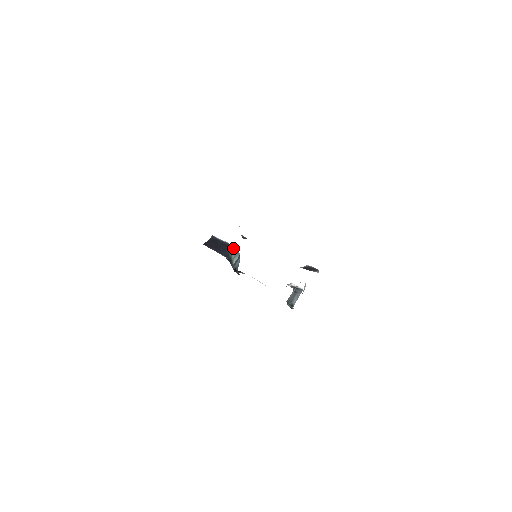
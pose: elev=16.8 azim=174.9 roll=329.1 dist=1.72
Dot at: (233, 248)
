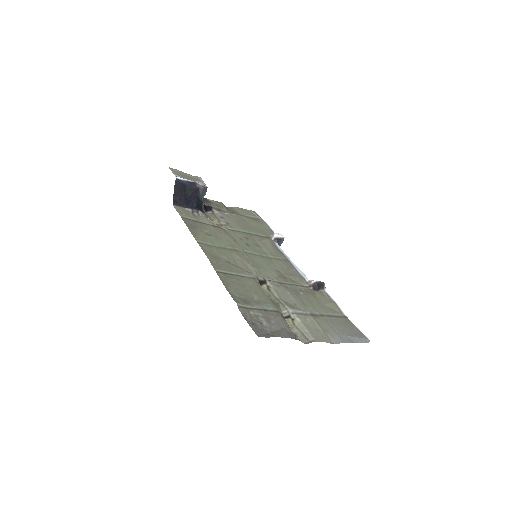
Dot at: (202, 189)
